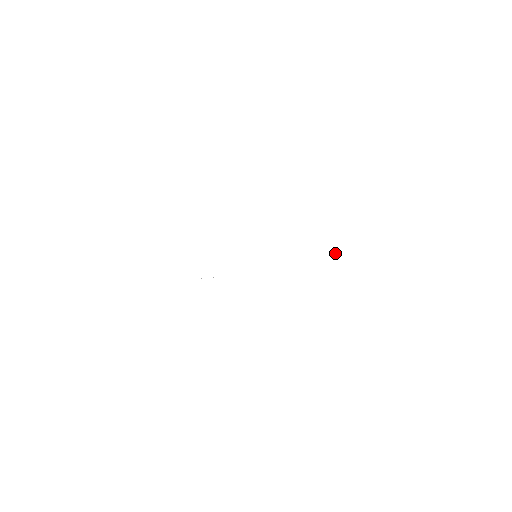
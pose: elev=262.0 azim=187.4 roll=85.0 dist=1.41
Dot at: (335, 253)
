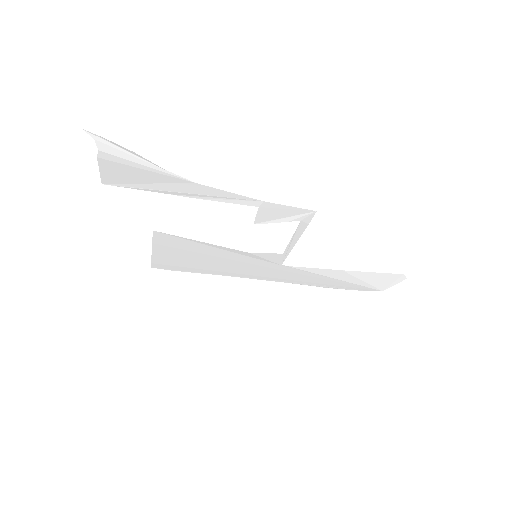
Dot at: (391, 287)
